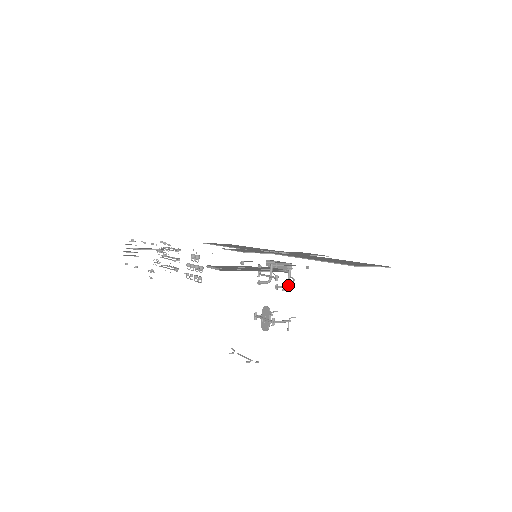
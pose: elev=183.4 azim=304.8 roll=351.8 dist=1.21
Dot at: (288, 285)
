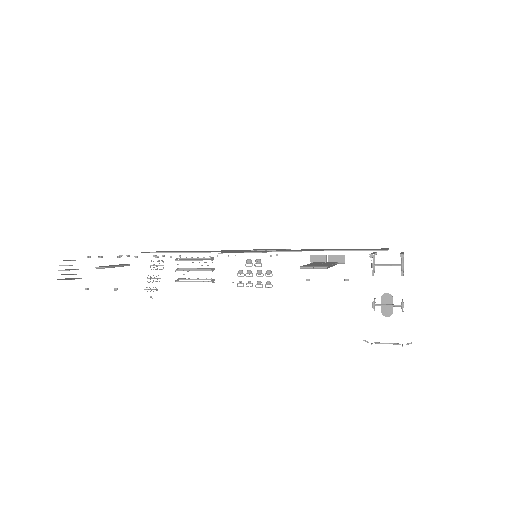
Dot at: (403, 270)
